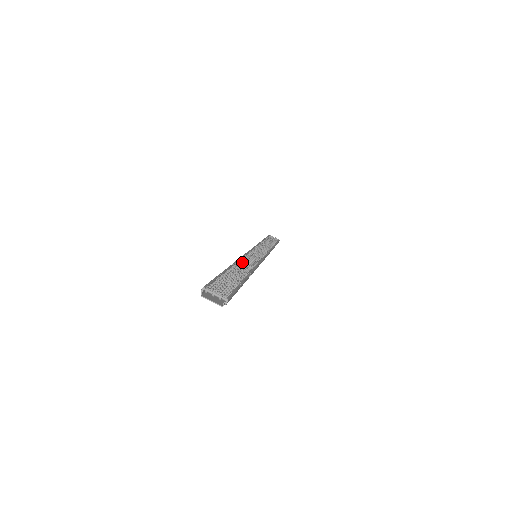
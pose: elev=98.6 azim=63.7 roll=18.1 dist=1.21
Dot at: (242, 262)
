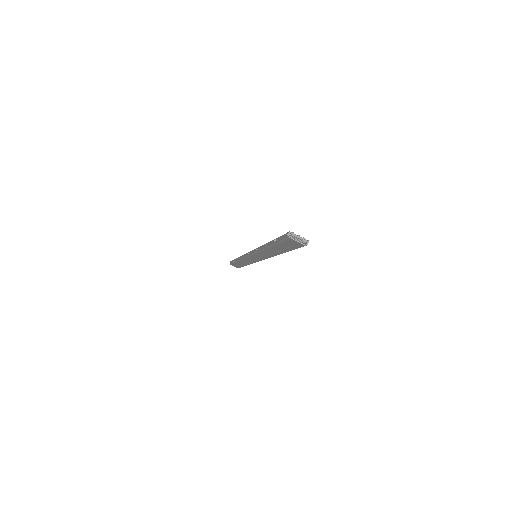
Dot at: occluded
